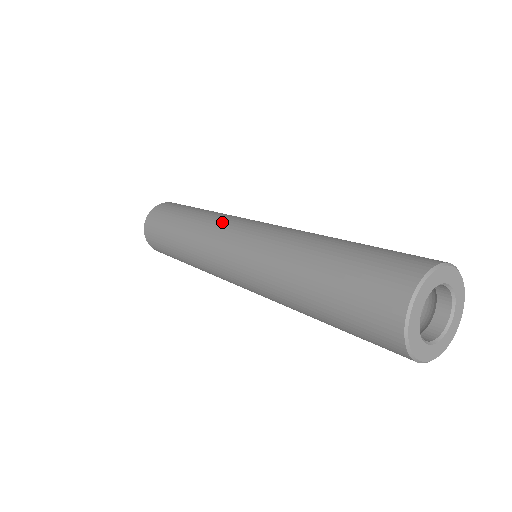
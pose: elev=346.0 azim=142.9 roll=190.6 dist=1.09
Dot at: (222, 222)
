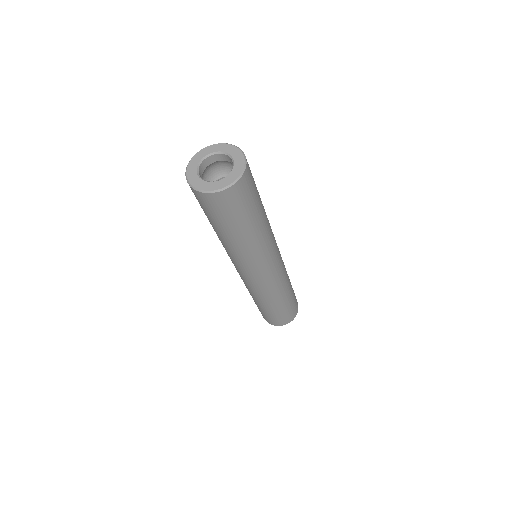
Dot at: occluded
